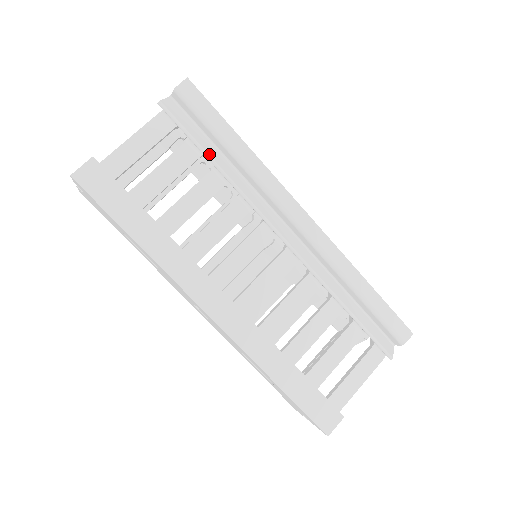
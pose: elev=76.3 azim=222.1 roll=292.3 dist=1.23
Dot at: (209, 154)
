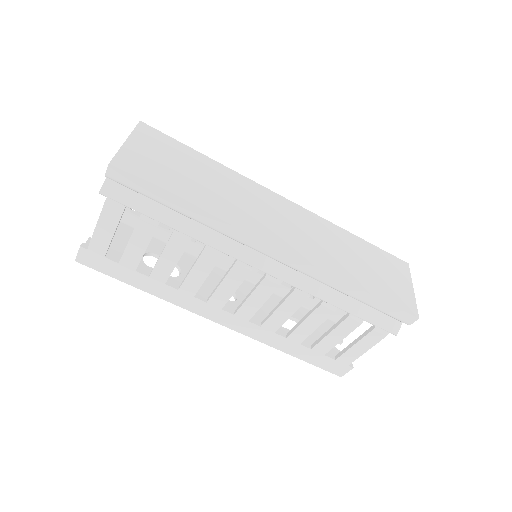
Dot at: (164, 221)
